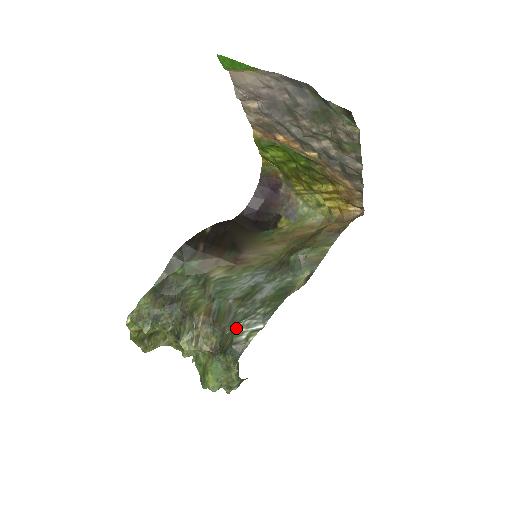
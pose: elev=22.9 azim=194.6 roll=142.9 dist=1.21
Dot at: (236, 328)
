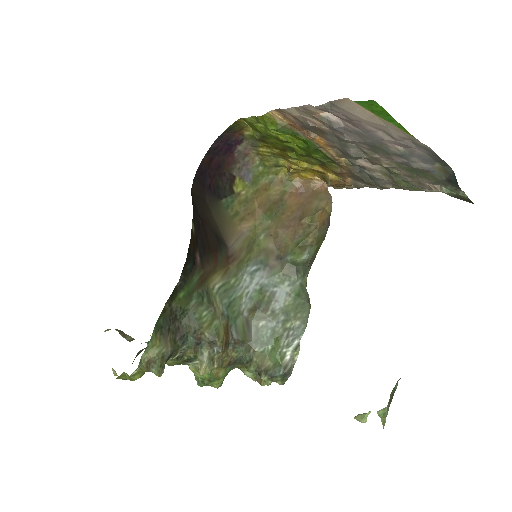
Dot at: (272, 347)
